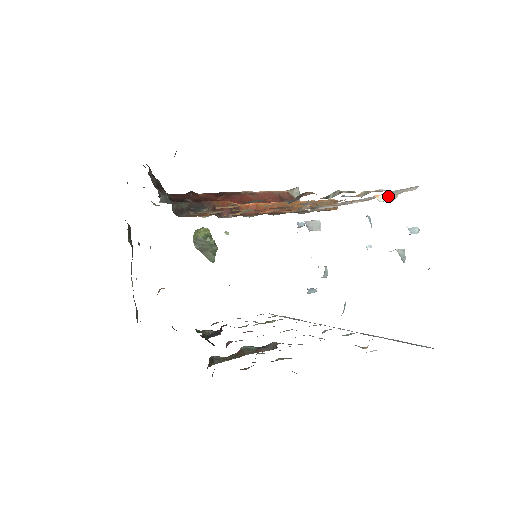
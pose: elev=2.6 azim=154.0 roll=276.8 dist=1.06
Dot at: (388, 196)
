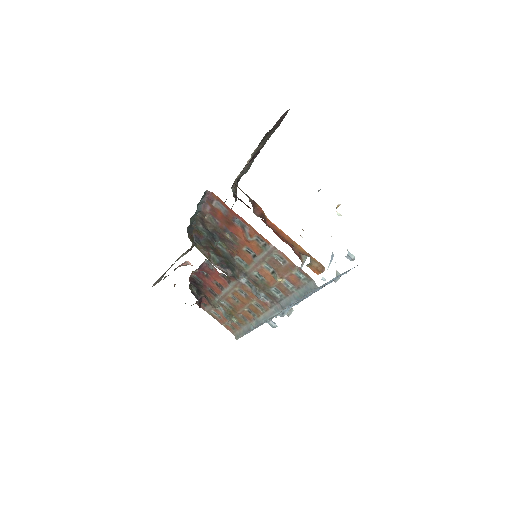
Dot at: occluded
